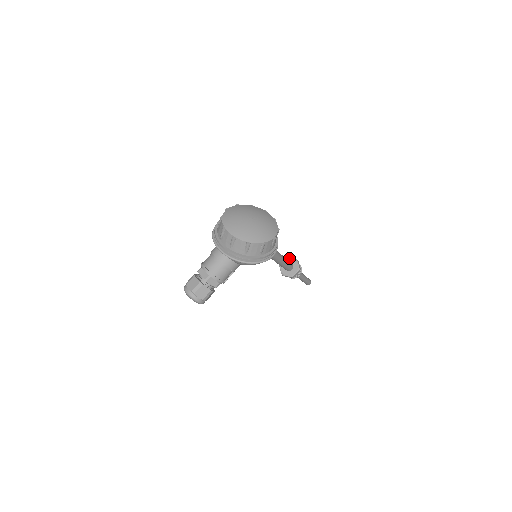
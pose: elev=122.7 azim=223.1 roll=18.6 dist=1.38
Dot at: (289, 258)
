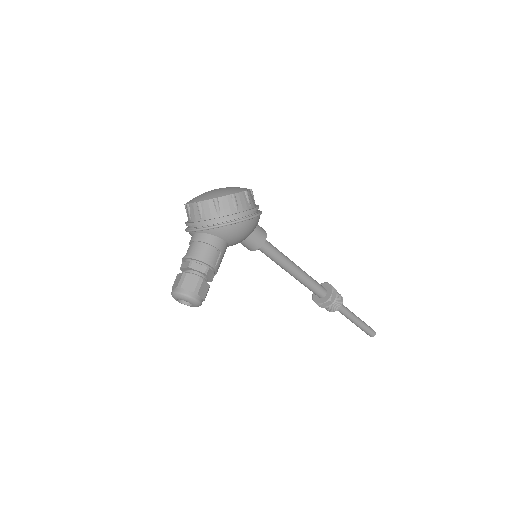
Dot at: occluded
